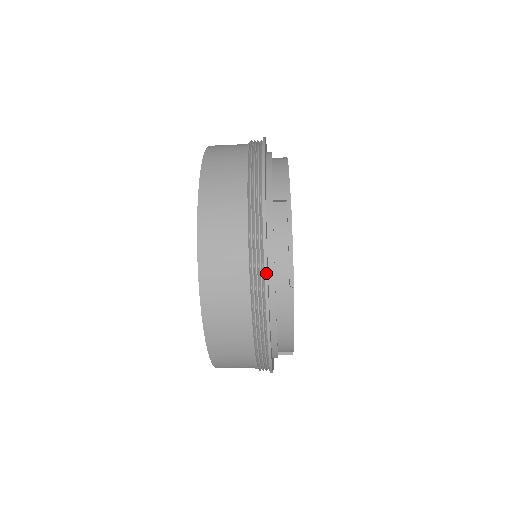
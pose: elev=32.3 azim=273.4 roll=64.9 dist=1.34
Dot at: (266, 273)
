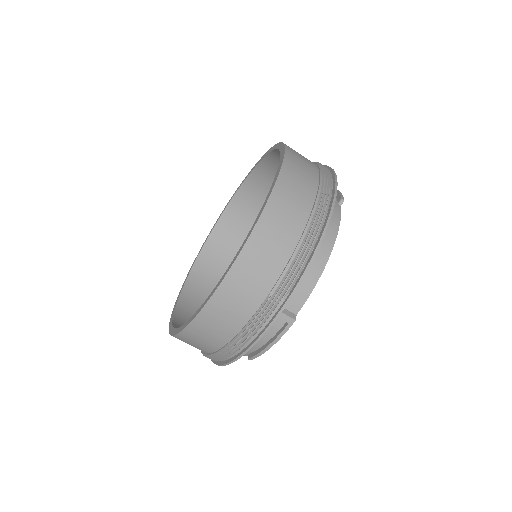
Dot at: (334, 171)
